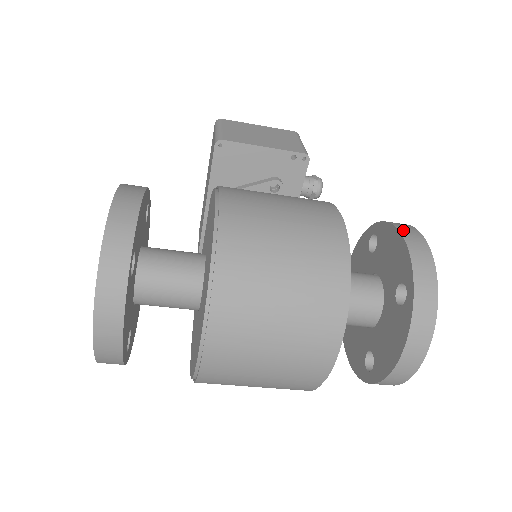
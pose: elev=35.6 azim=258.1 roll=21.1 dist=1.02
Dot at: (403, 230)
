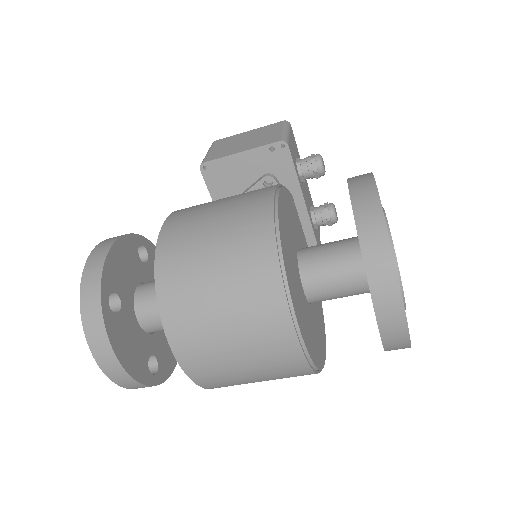
Dot at: (353, 183)
